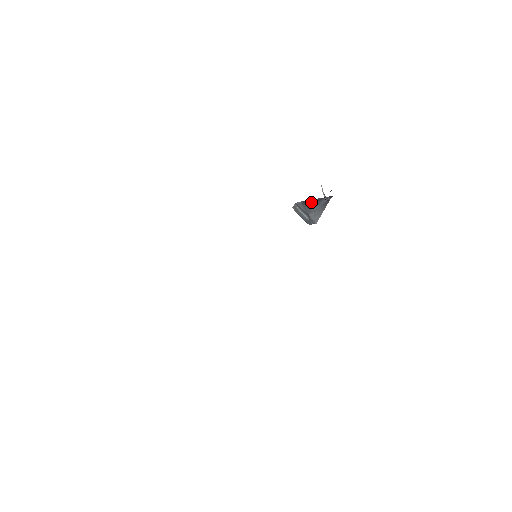
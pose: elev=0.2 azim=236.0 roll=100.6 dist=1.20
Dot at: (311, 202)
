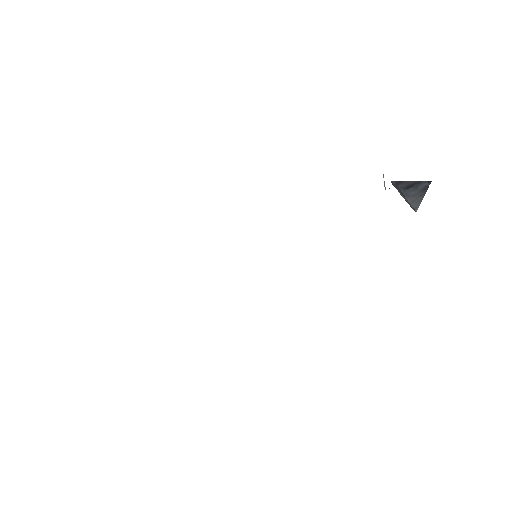
Dot at: (406, 184)
